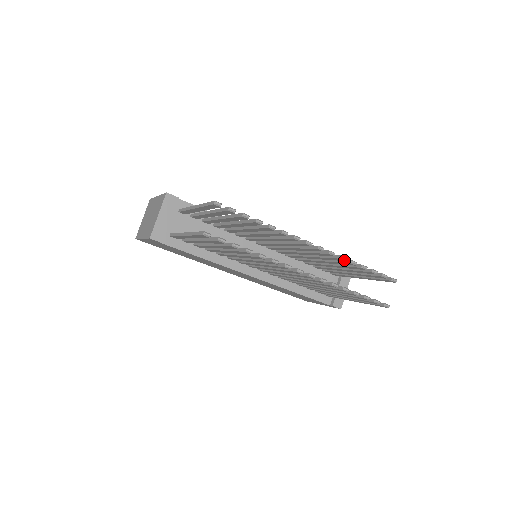
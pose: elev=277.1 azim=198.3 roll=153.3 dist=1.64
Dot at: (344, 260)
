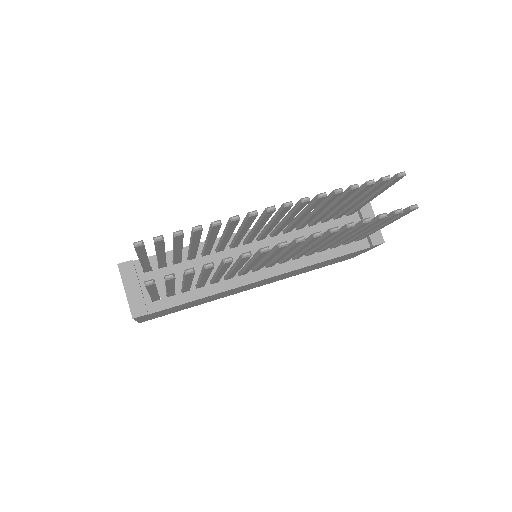
Dot at: (325, 196)
